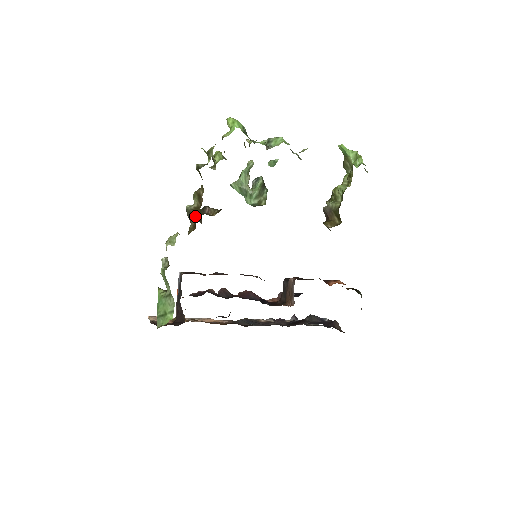
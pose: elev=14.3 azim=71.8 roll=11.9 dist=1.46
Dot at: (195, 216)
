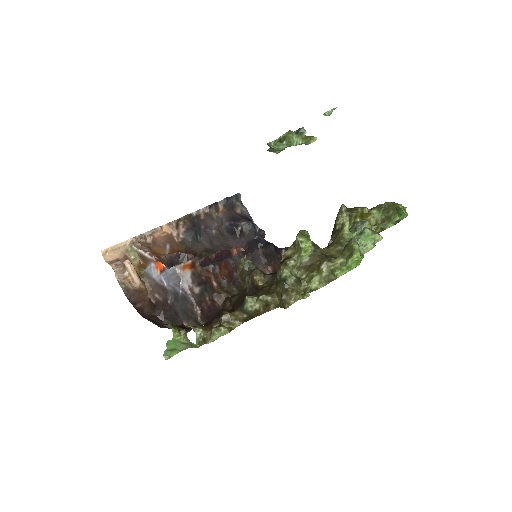
Dot at: (252, 317)
